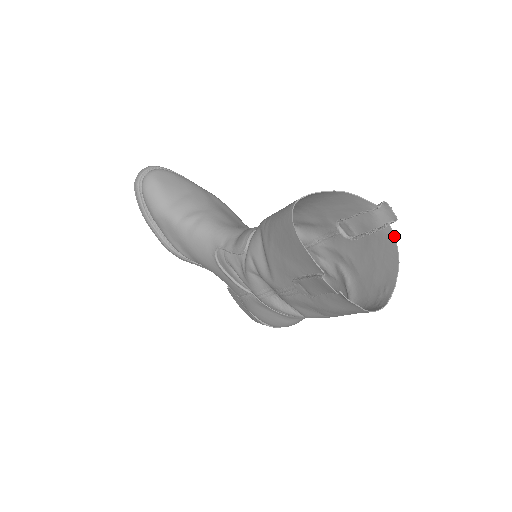
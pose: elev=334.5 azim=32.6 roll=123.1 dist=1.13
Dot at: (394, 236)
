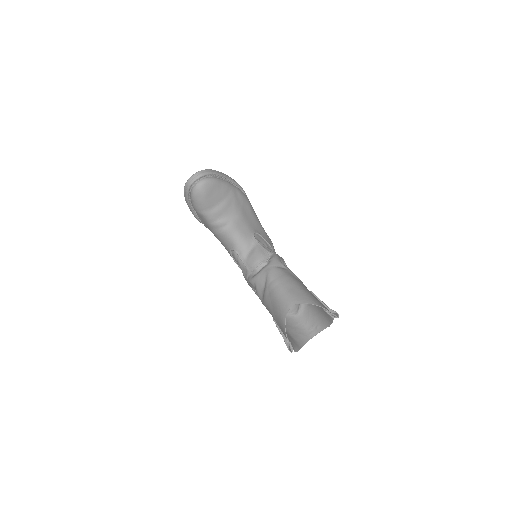
Dot at: occluded
